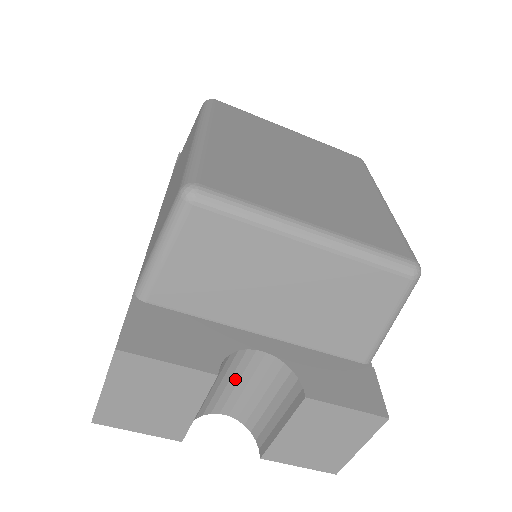
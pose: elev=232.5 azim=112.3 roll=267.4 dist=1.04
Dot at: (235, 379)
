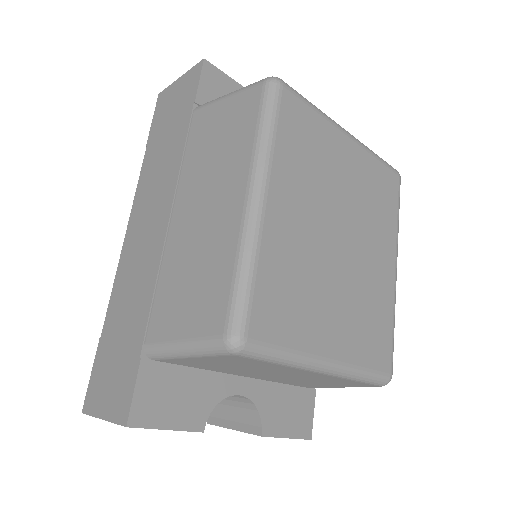
Dot at: occluded
